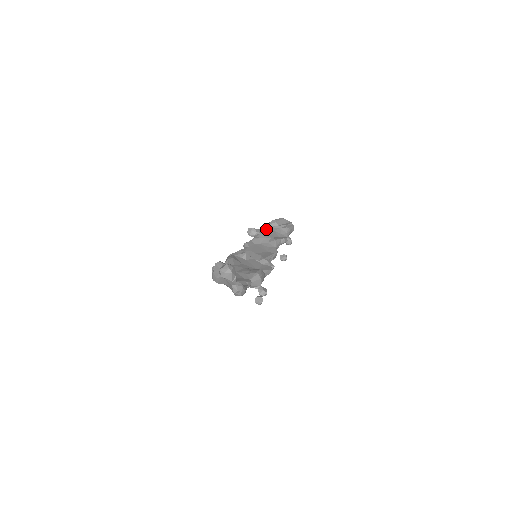
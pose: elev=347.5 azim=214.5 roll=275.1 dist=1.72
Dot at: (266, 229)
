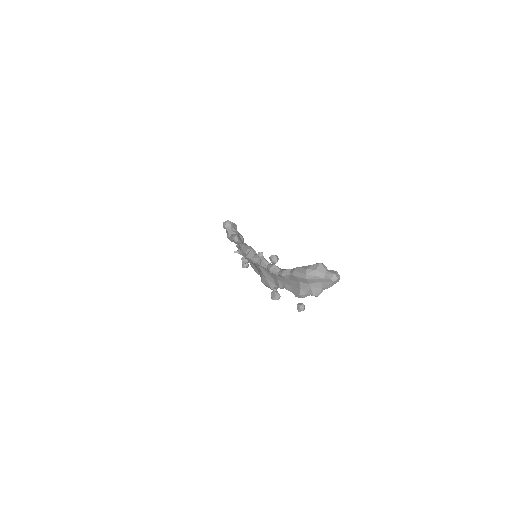
Dot at: occluded
